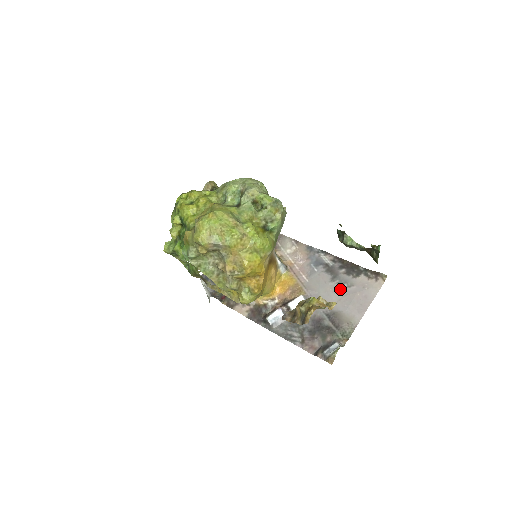
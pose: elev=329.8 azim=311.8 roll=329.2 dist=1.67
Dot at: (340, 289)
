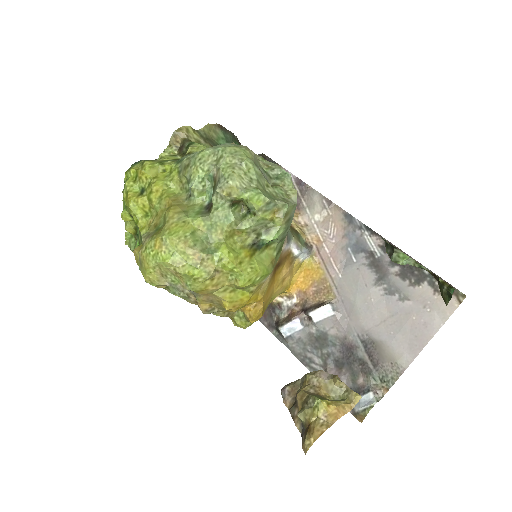
Dot at: (387, 301)
